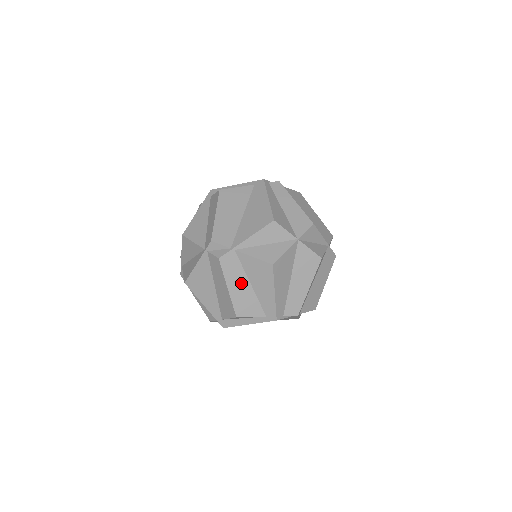
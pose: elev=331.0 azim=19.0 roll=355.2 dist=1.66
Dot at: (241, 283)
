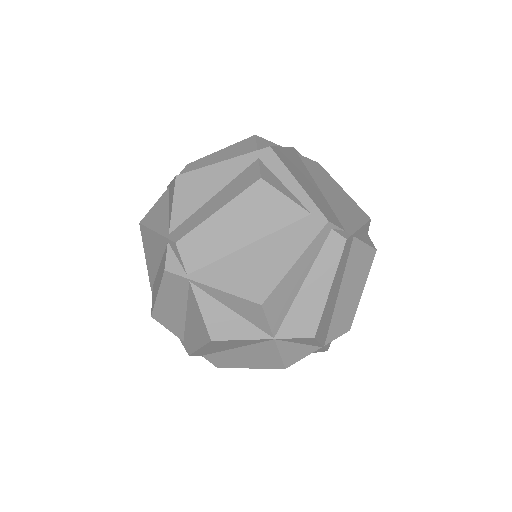
Dot at: (176, 305)
